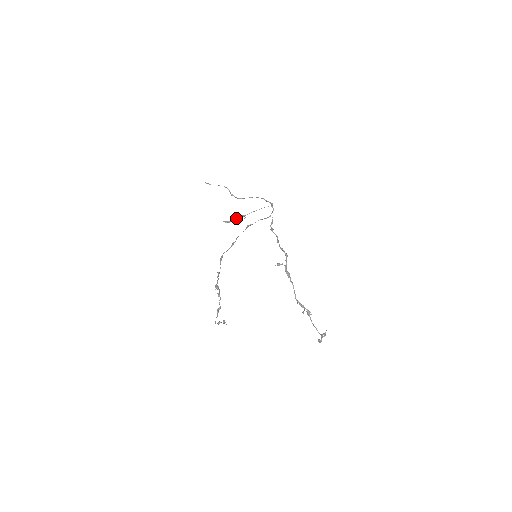
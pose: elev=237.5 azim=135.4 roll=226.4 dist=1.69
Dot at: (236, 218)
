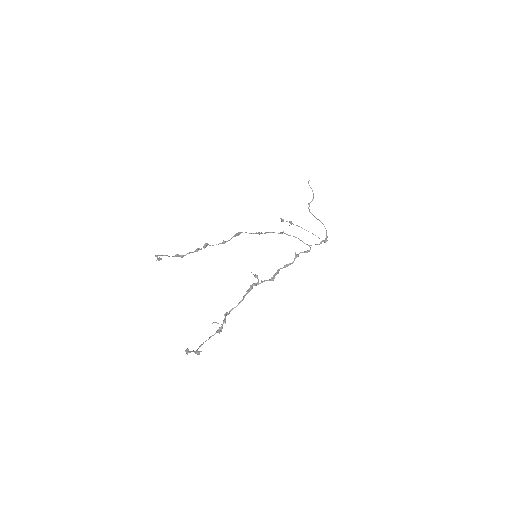
Dot at: occluded
